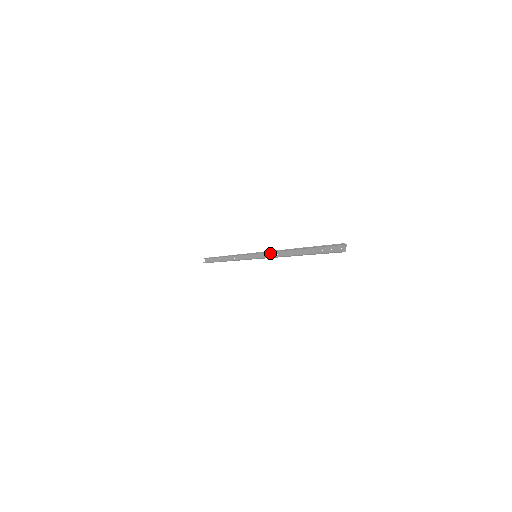
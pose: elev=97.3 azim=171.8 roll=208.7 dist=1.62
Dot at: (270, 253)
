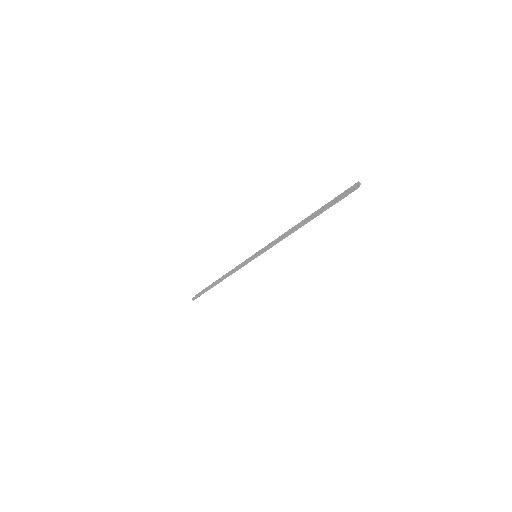
Dot at: occluded
